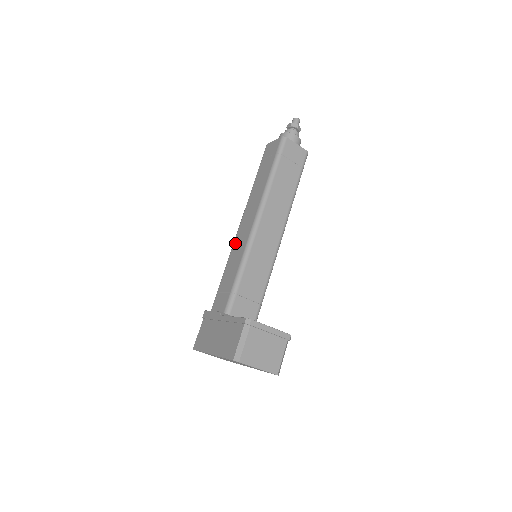
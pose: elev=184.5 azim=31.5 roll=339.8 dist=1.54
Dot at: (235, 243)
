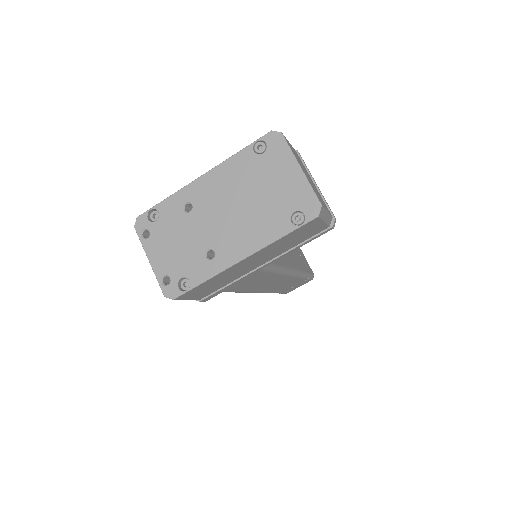
Dot at: occluded
